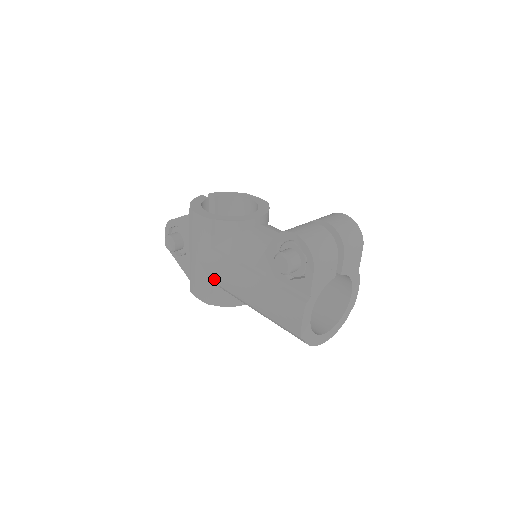
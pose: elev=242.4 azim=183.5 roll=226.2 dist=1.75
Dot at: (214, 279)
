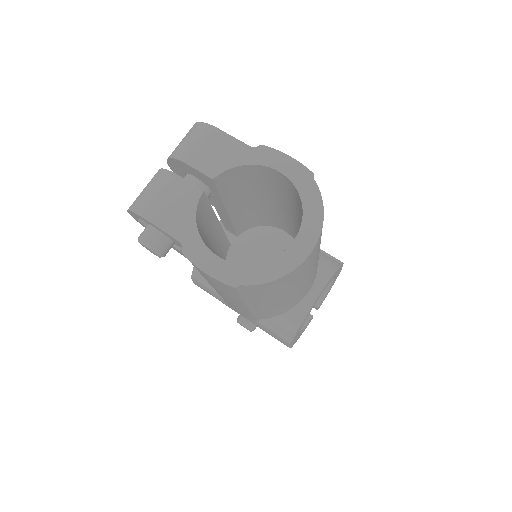
Dot at: (251, 318)
